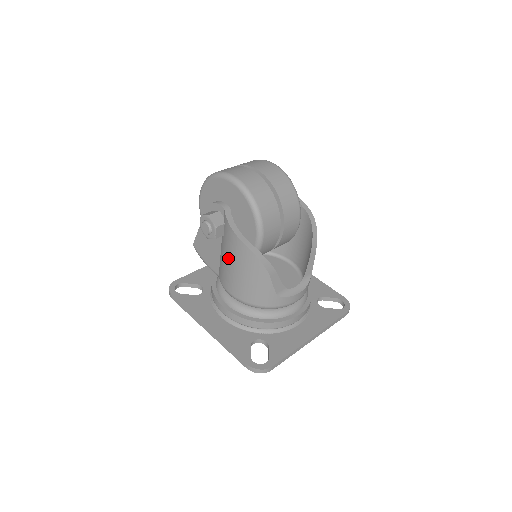
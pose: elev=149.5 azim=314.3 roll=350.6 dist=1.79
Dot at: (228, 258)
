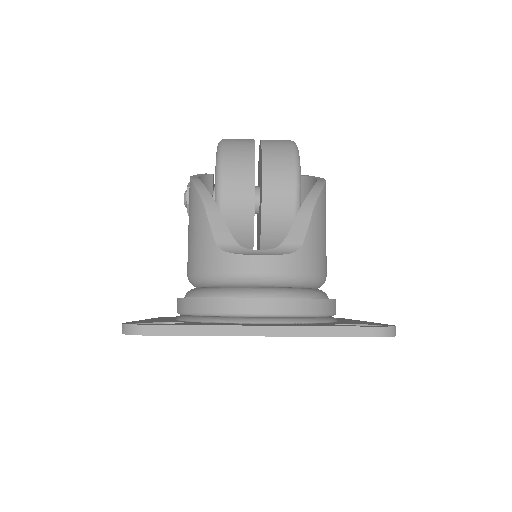
Dot at: occluded
